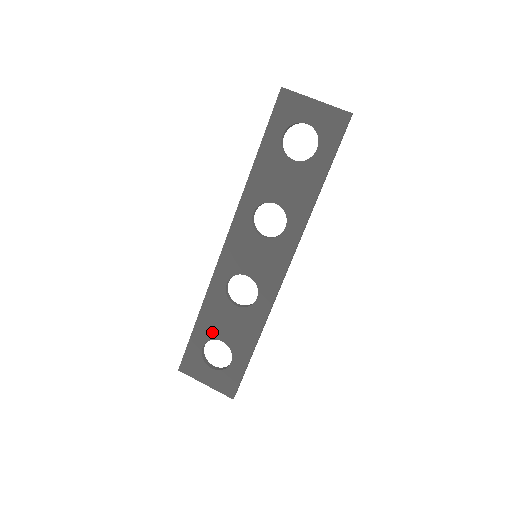
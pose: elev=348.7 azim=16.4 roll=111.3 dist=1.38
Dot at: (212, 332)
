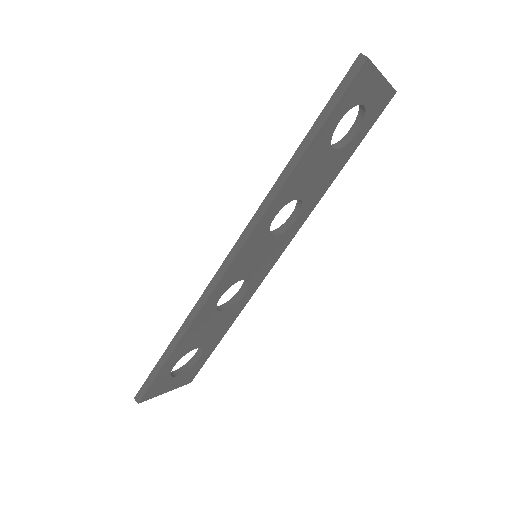
Dot at: (189, 348)
